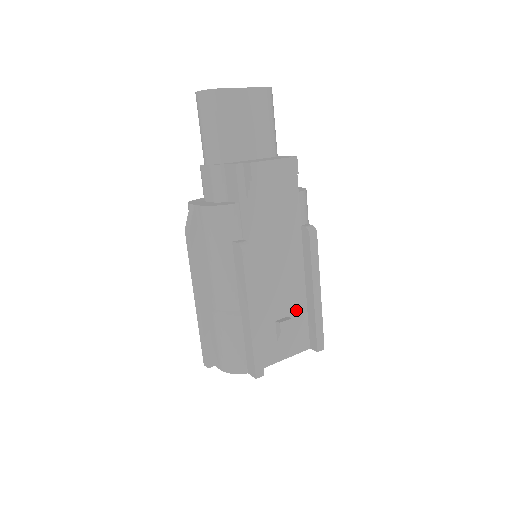
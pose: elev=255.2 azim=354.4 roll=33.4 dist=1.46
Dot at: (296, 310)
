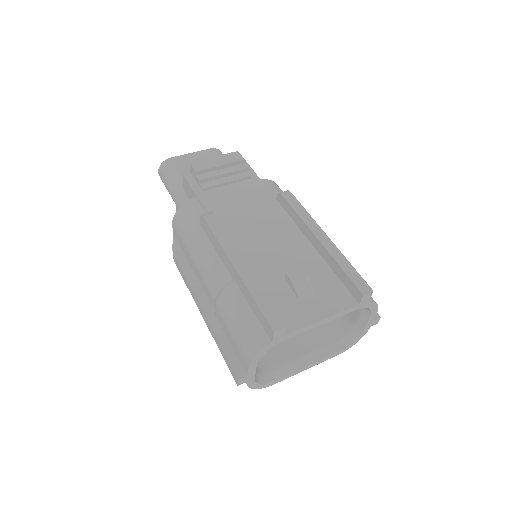
Dot at: (311, 267)
